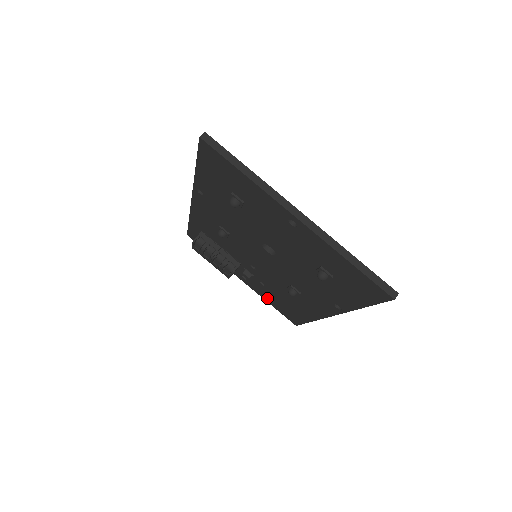
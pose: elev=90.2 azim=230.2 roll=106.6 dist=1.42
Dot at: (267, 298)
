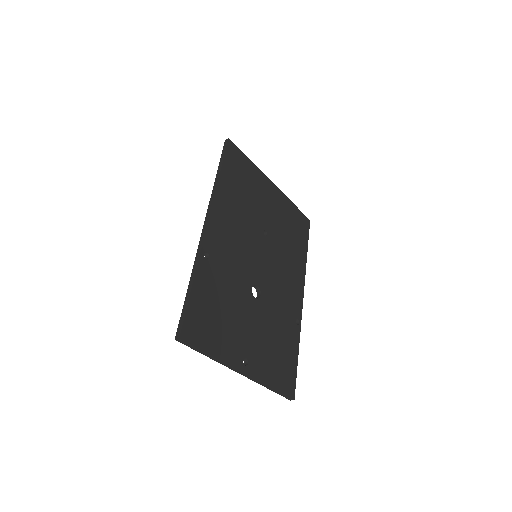
Dot at: occluded
